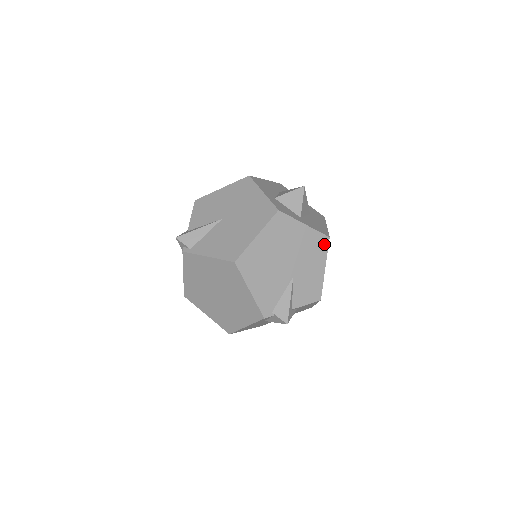
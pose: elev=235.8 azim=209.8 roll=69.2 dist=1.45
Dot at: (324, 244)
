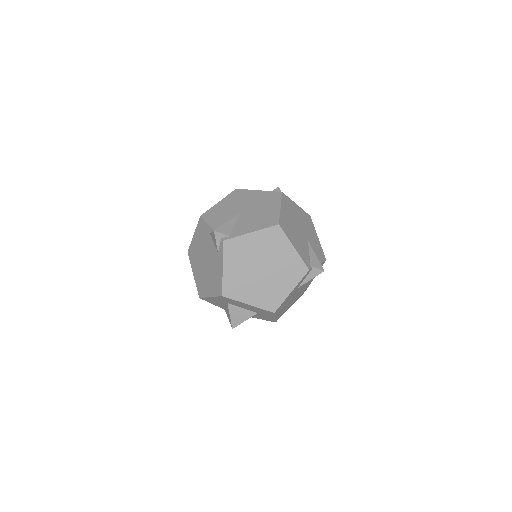
Dot at: (310, 220)
